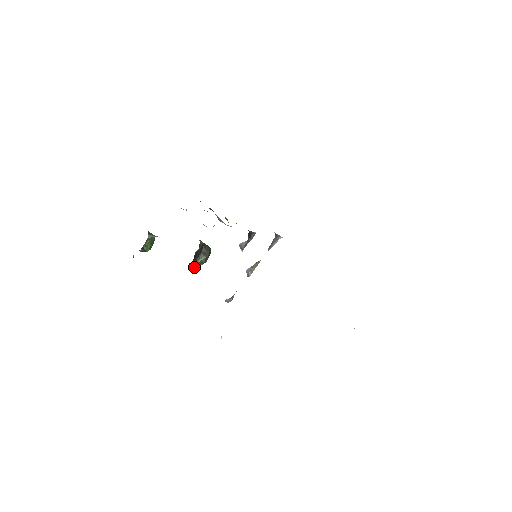
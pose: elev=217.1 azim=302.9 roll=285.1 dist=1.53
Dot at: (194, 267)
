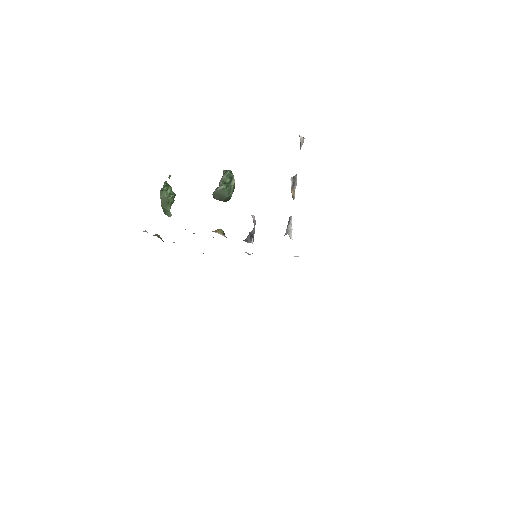
Dot at: occluded
